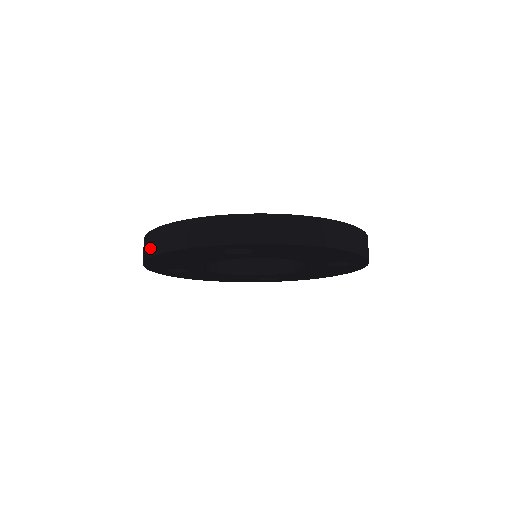
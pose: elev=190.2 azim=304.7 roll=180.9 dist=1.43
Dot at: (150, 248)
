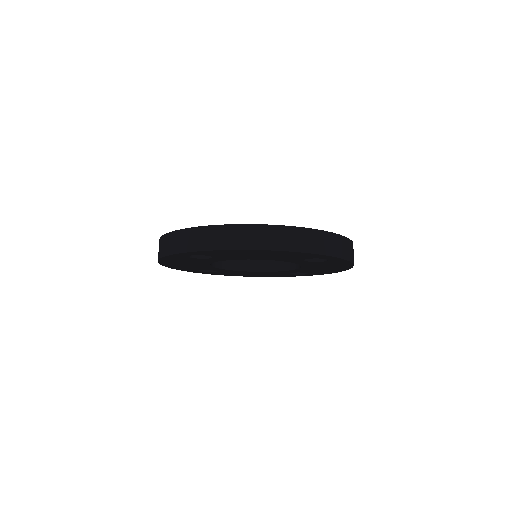
Dot at: occluded
